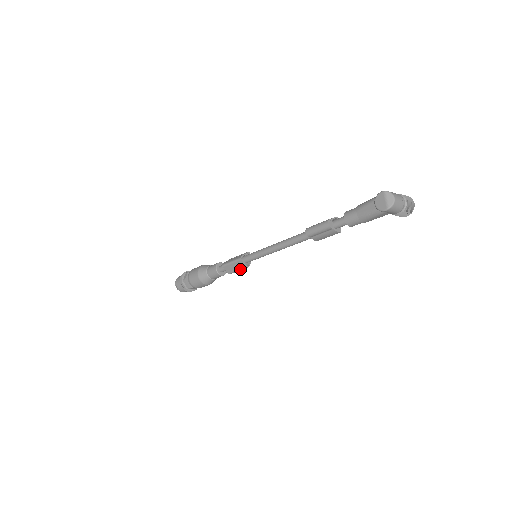
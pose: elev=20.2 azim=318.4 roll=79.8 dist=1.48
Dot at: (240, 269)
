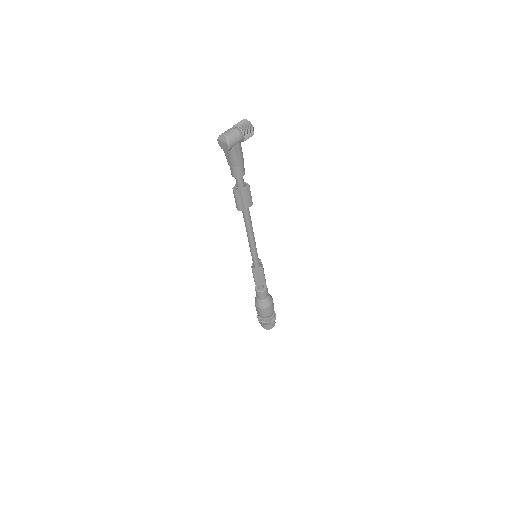
Dot at: (262, 274)
